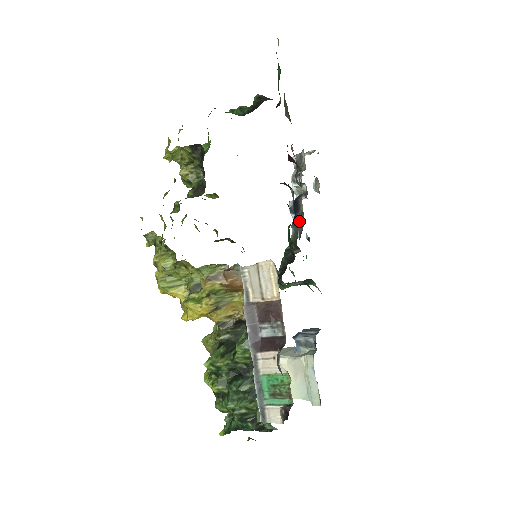
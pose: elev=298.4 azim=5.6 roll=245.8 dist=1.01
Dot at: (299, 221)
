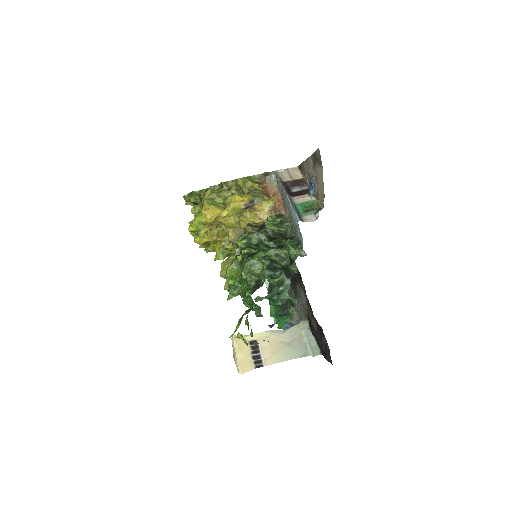
Dot at: occluded
